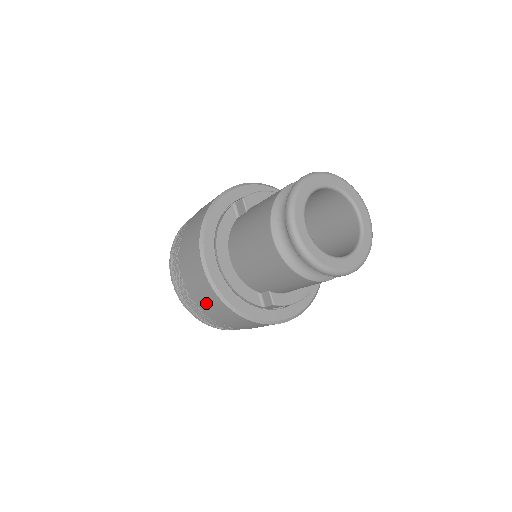
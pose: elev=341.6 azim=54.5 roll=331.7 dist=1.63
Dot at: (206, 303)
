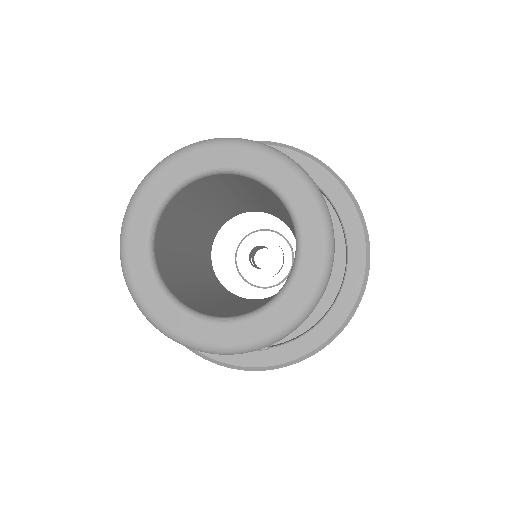
Dot at: occluded
